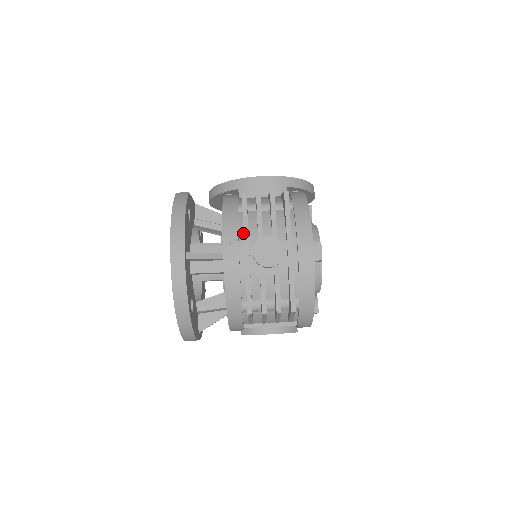
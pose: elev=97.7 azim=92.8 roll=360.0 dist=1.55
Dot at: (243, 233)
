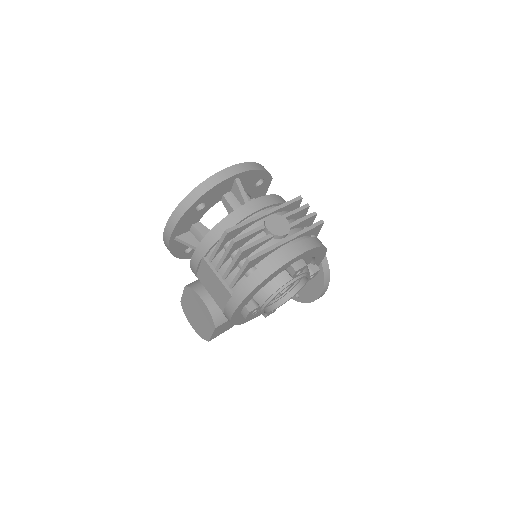
Dot at: occluded
